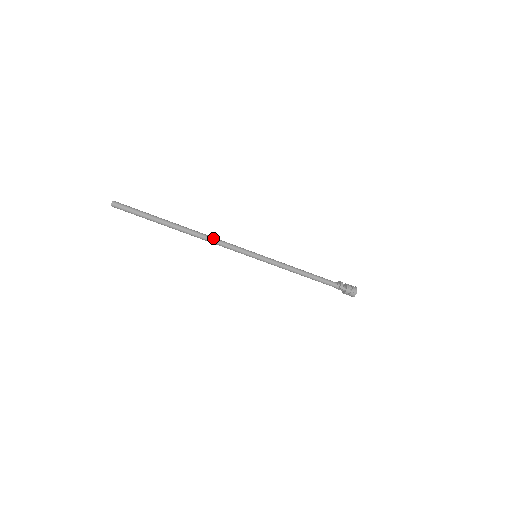
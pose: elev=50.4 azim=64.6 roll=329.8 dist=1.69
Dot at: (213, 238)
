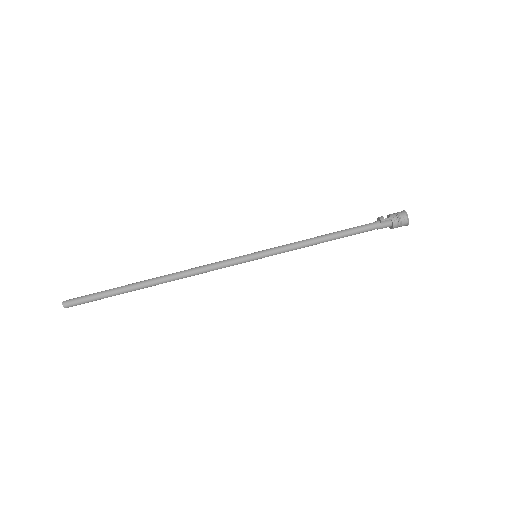
Dot at: (193, 268)
